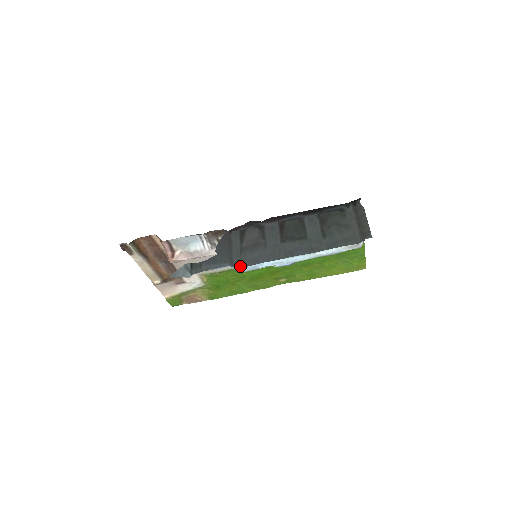
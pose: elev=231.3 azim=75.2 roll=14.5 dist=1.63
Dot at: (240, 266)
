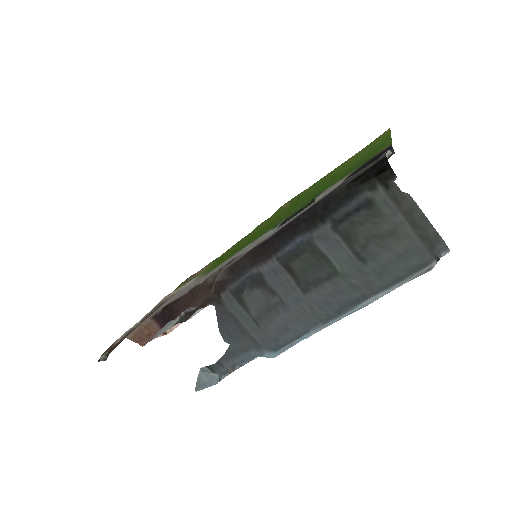
Dot at: (269, 342)
